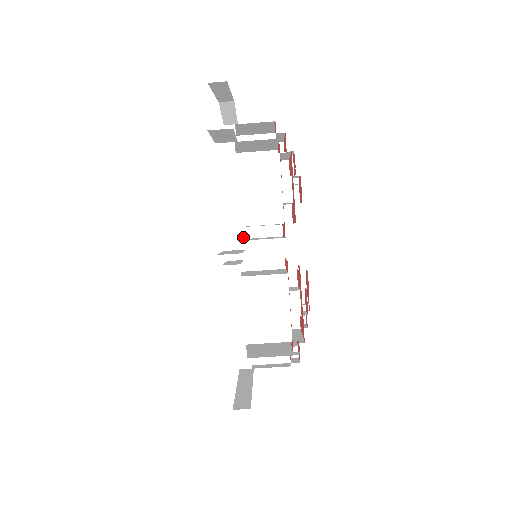
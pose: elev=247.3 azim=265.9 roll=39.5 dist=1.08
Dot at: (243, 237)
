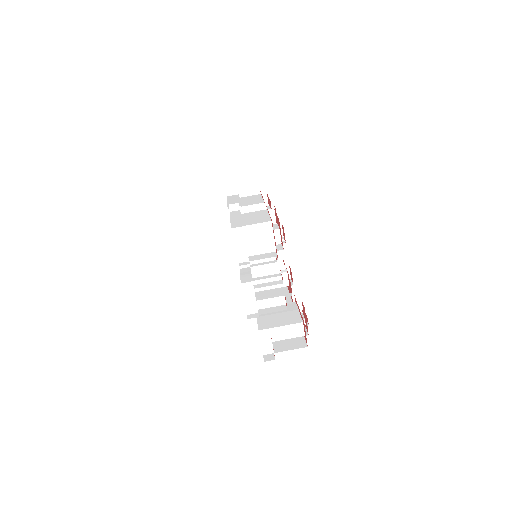
Dot at: occluded
